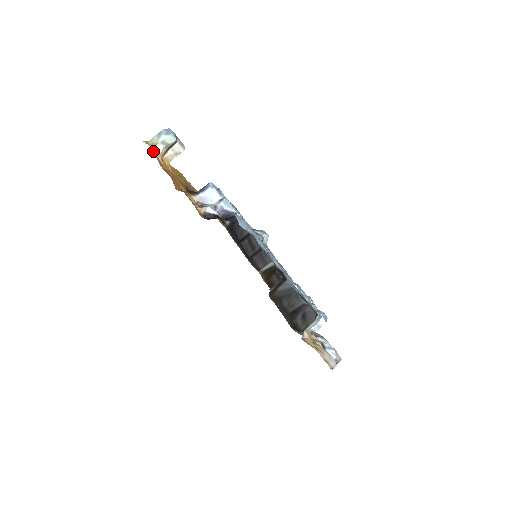
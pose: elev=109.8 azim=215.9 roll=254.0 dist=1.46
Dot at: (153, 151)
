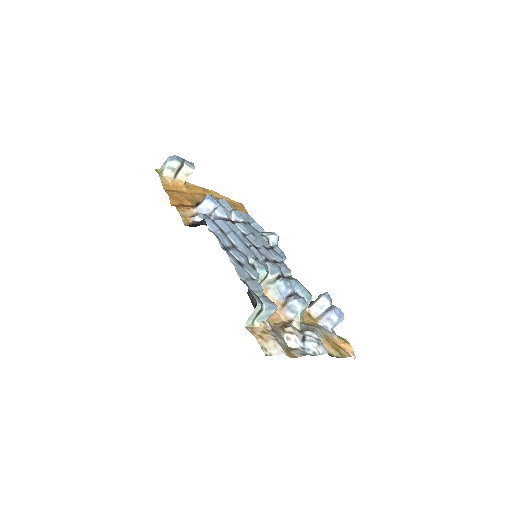
Dot at: (160, 176)
